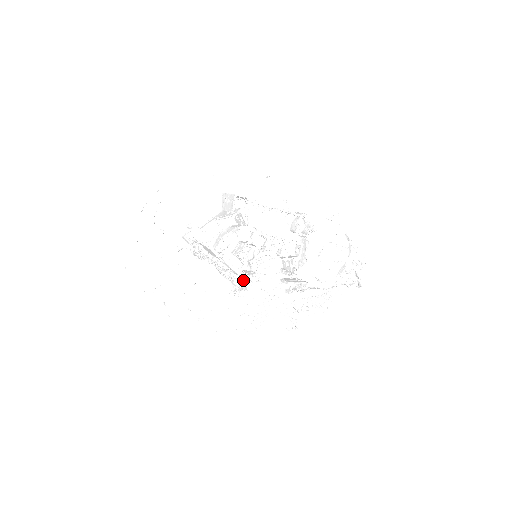
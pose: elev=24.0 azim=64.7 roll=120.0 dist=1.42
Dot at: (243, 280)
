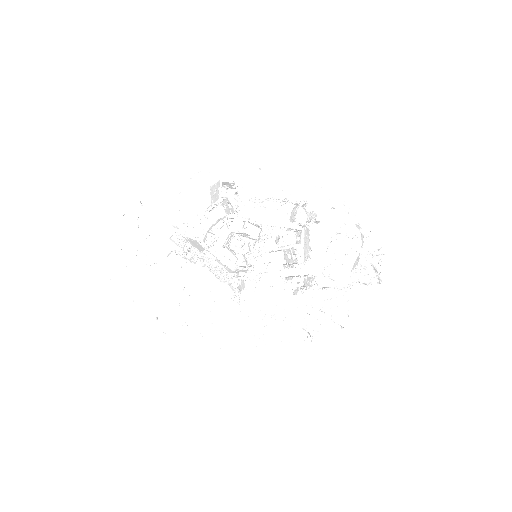
Dot at: (240, 278)
